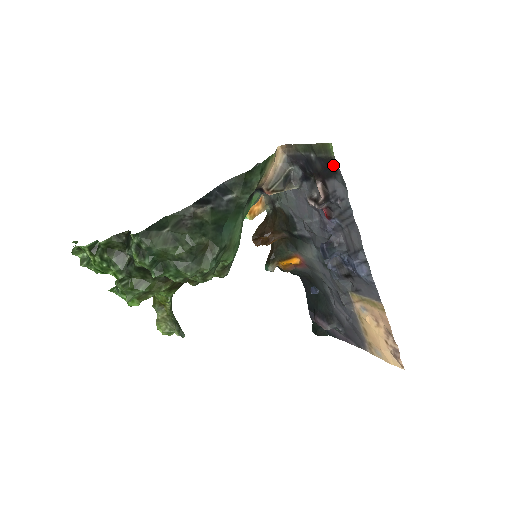
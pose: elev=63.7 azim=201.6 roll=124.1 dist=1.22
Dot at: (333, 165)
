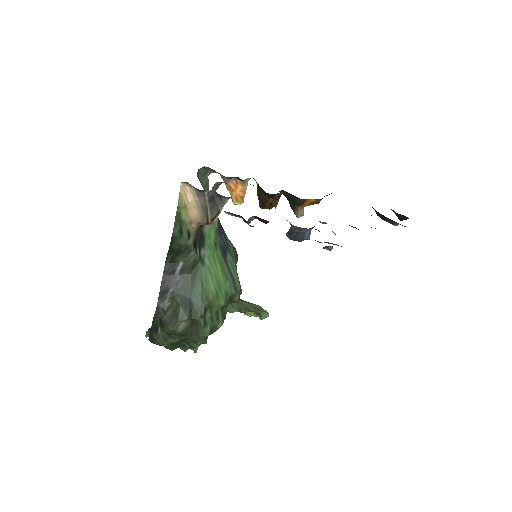
Dot at: occluded
